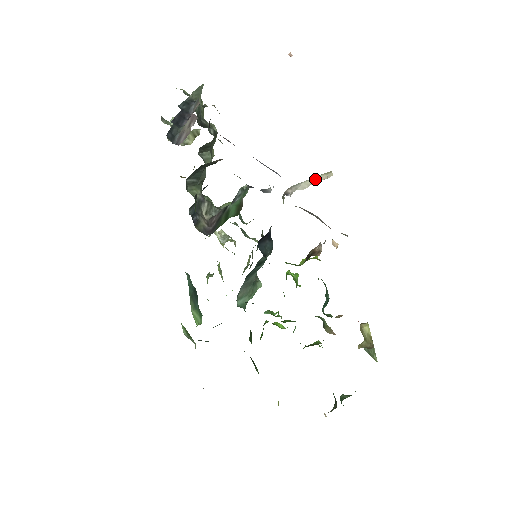
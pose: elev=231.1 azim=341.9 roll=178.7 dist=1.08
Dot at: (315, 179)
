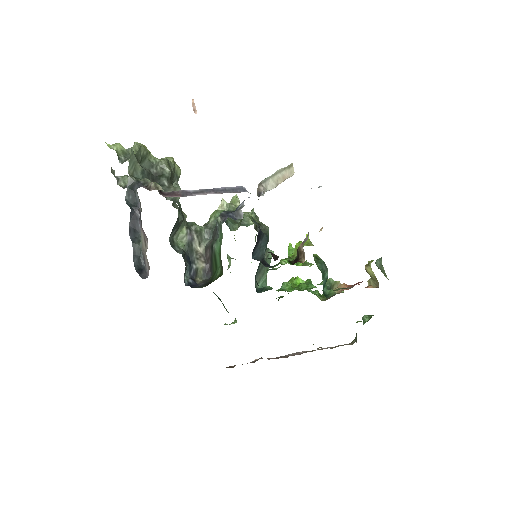
Dot at: (279, 176)
